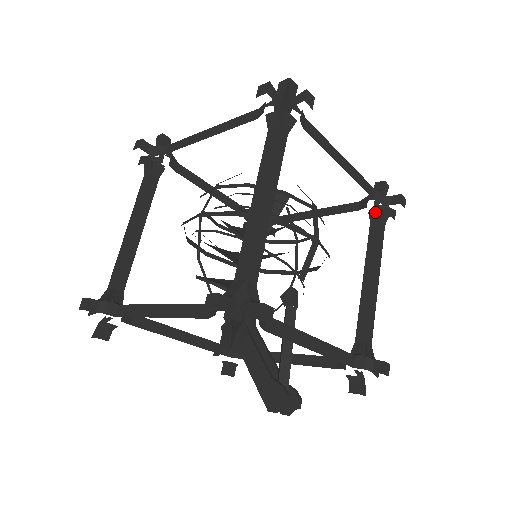
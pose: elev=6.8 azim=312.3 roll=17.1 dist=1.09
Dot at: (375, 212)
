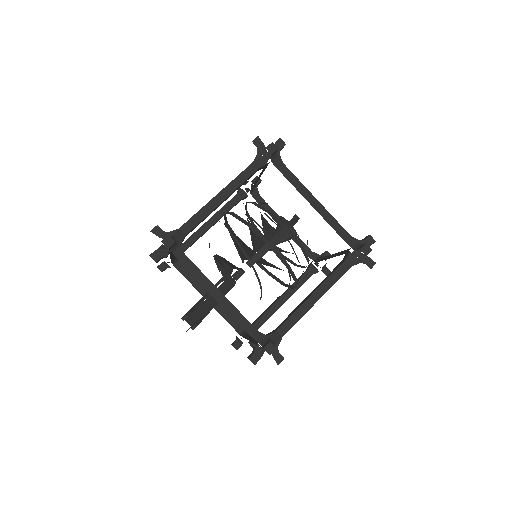
Dot at: (347, 253)
